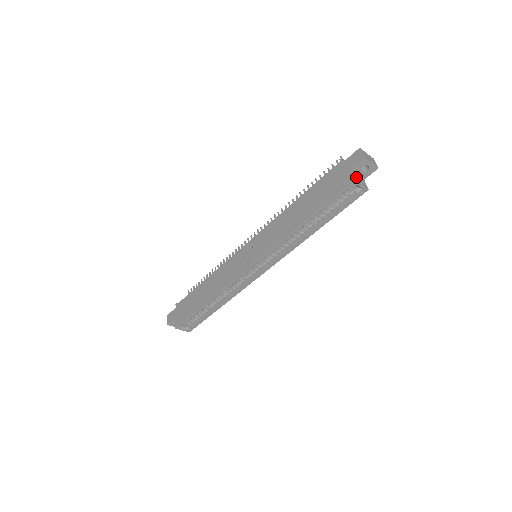
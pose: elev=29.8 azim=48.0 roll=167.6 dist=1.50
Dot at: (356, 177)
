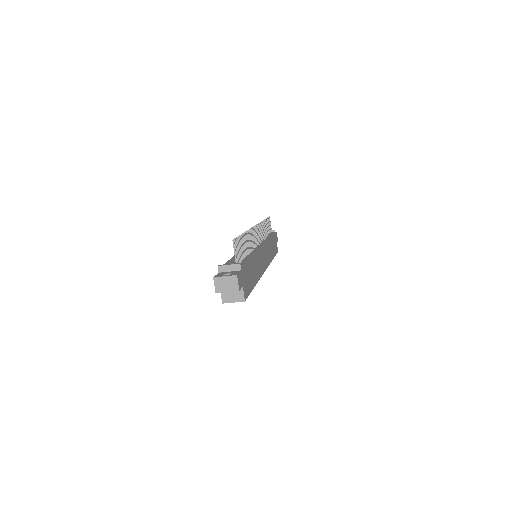
Dot at: (227, 295)
